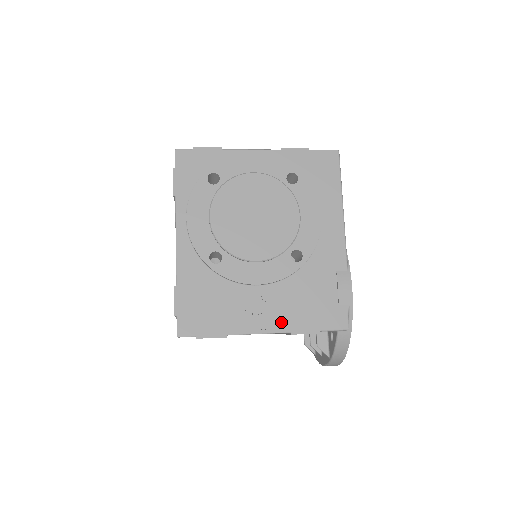
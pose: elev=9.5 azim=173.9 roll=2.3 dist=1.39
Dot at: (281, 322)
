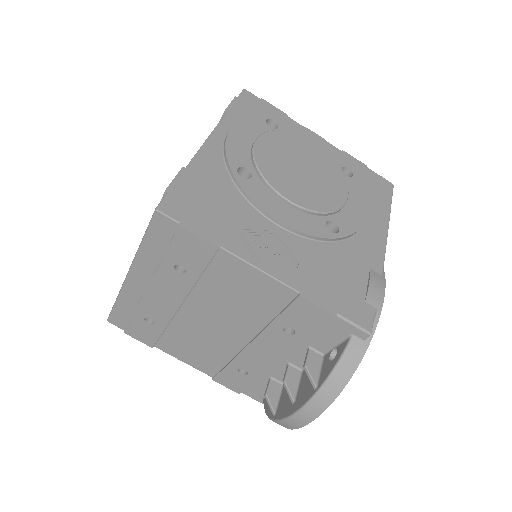
Dot at: (292, 275)
